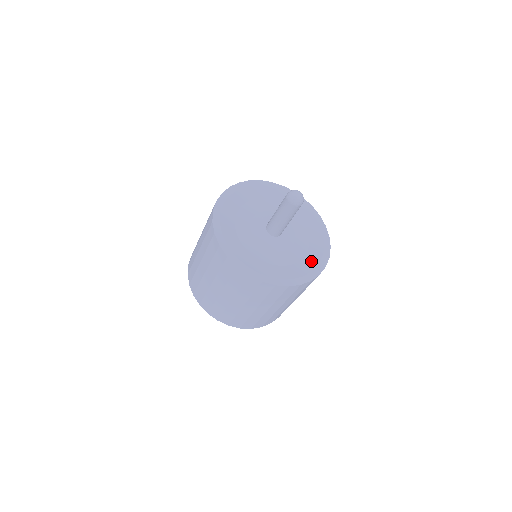
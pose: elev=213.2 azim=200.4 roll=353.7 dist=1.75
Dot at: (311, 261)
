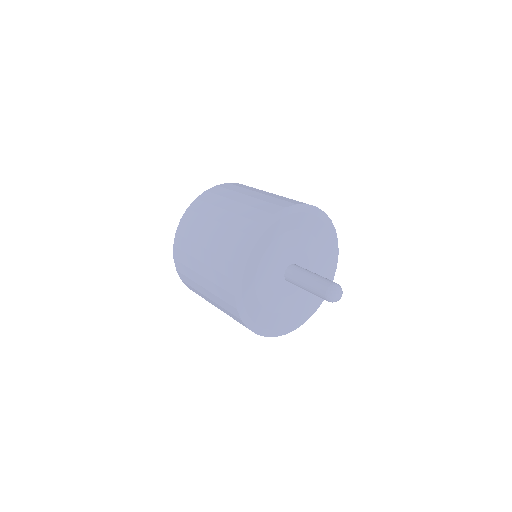
Dot at: occluded
